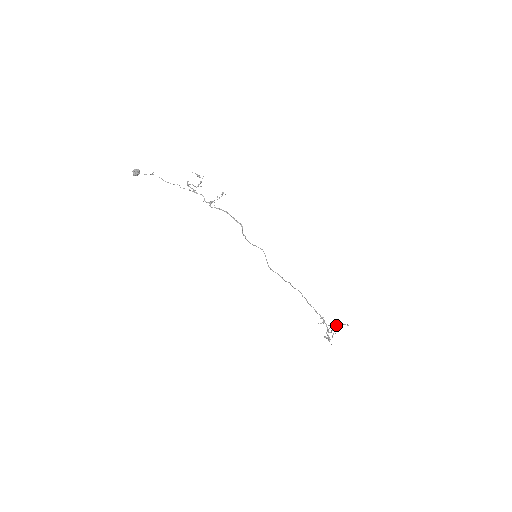
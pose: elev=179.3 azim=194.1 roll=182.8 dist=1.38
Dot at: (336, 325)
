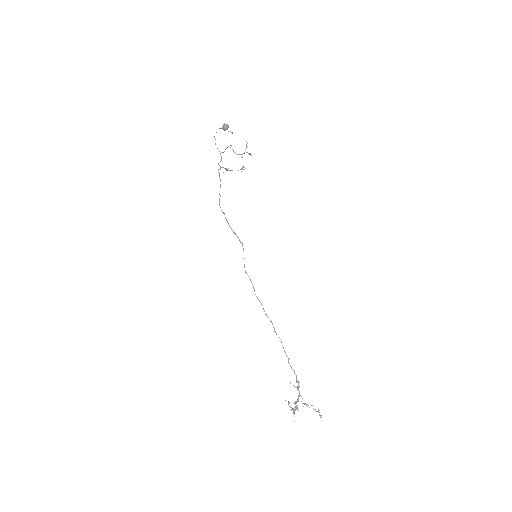
Dot at: (311, 405)
